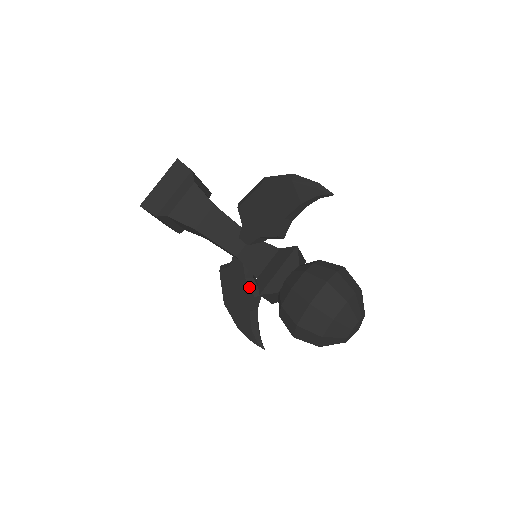
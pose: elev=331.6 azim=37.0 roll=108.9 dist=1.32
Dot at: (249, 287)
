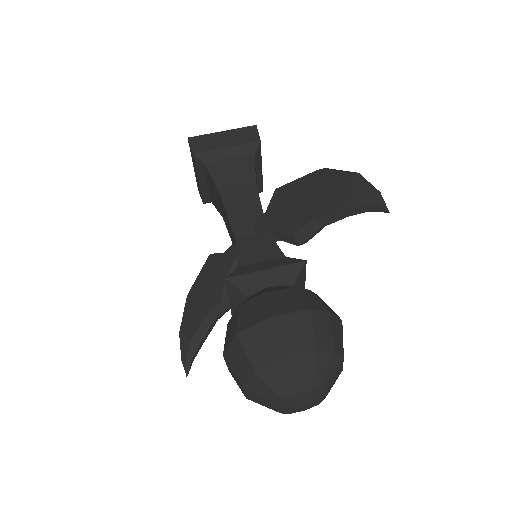
Dot at: (224, 286)
